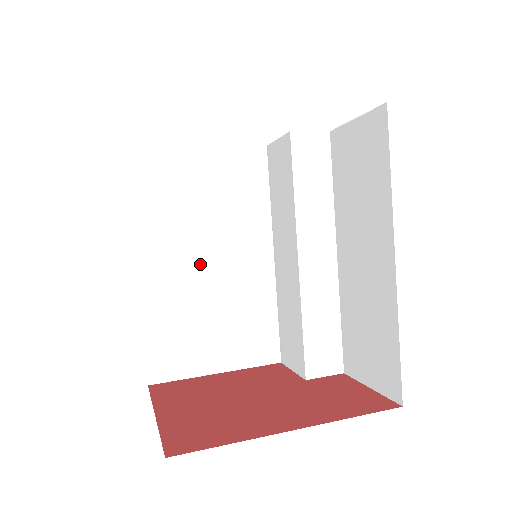
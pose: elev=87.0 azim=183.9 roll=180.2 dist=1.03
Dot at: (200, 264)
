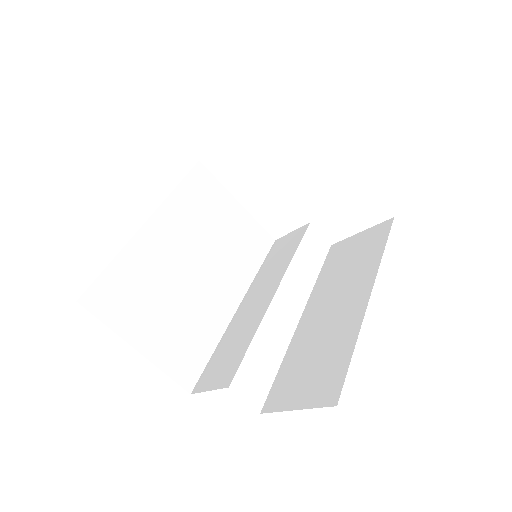
Dot at: (188, 260)
